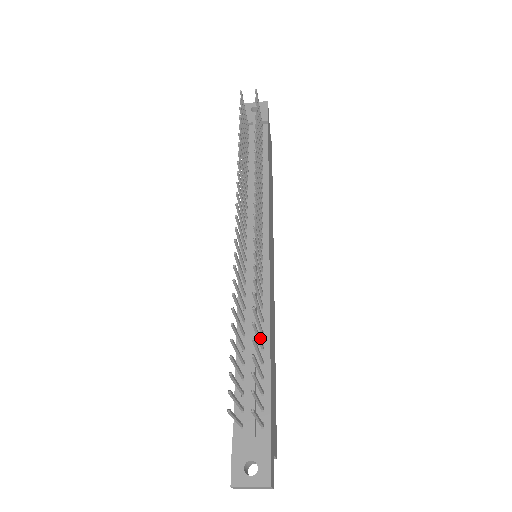
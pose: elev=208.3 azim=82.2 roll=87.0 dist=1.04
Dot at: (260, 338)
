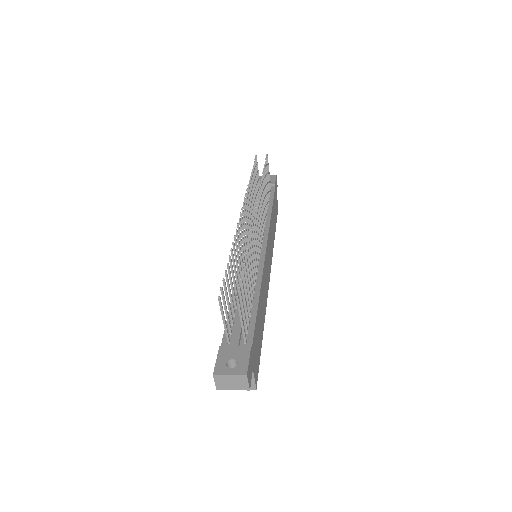
Dot at: occluded
